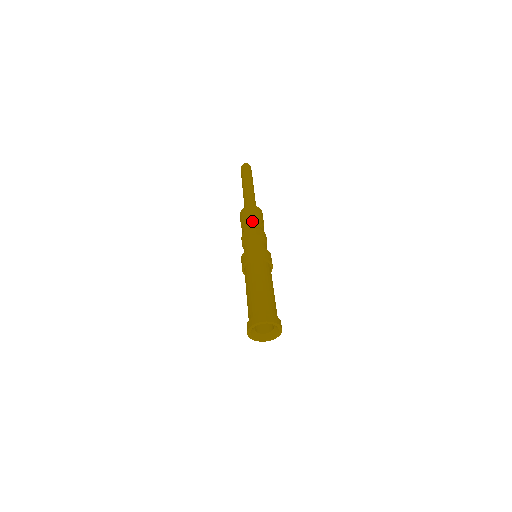
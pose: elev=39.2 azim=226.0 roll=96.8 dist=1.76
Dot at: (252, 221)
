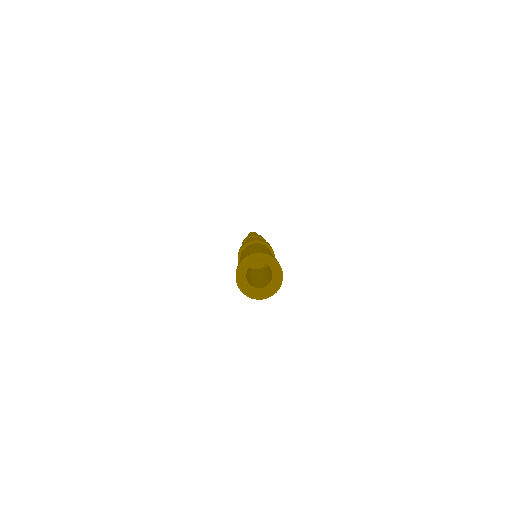
Dot at: occluded
